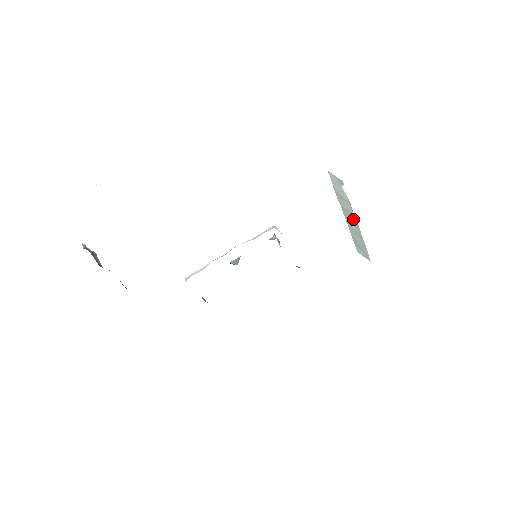
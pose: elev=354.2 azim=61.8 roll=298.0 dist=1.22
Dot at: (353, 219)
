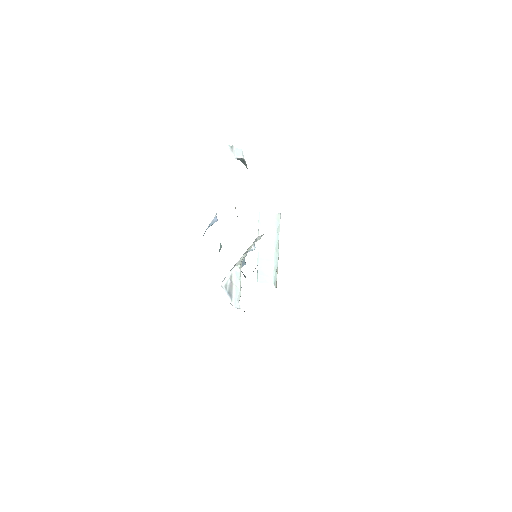
Dot at: (270, 246)
